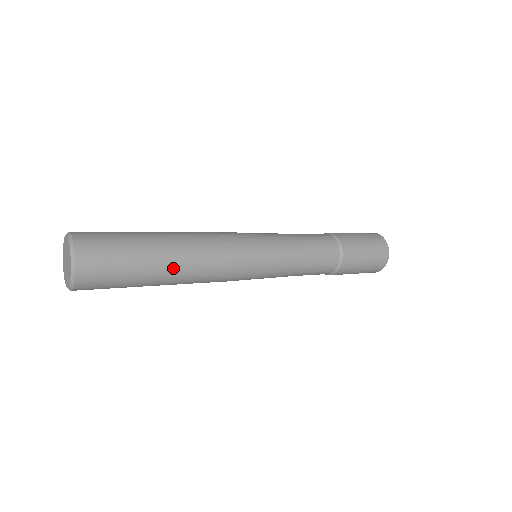
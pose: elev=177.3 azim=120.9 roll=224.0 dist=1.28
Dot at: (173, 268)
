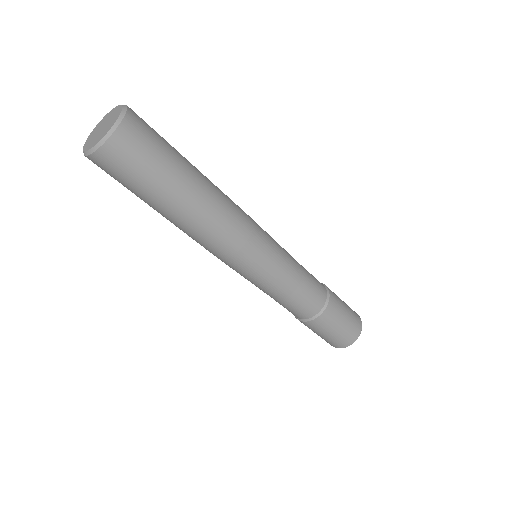
Dot at: (203, 186)
